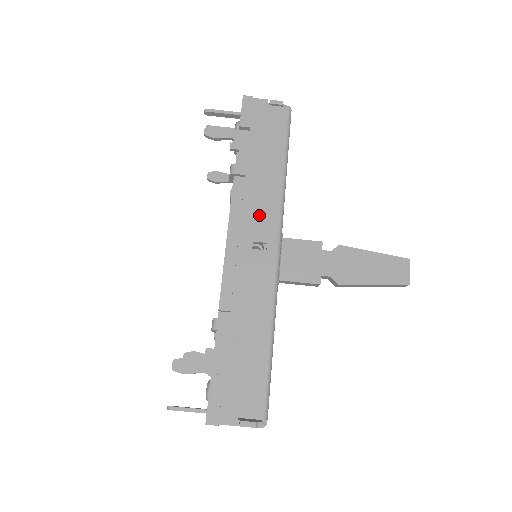
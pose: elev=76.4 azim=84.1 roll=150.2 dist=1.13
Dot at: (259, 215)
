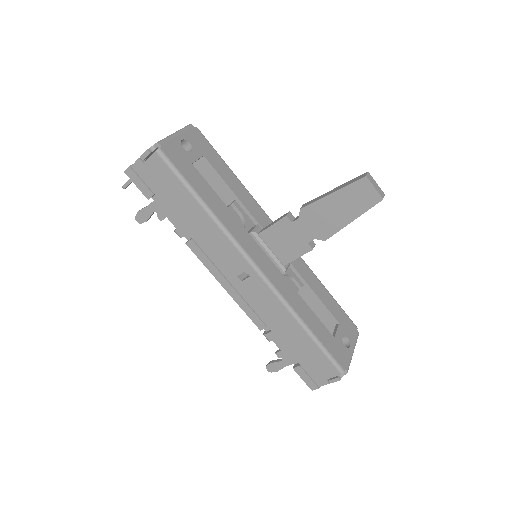
Dot at: (223, 256)
